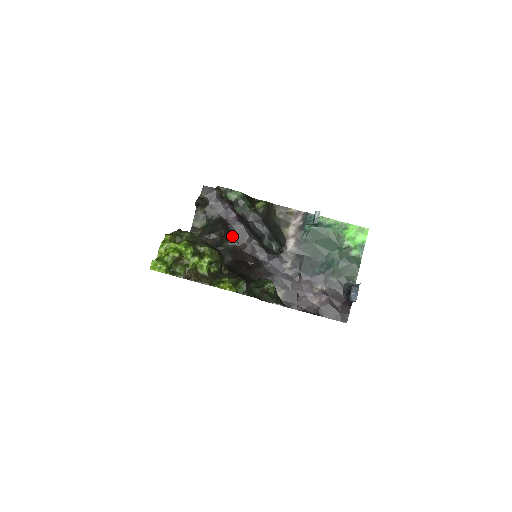
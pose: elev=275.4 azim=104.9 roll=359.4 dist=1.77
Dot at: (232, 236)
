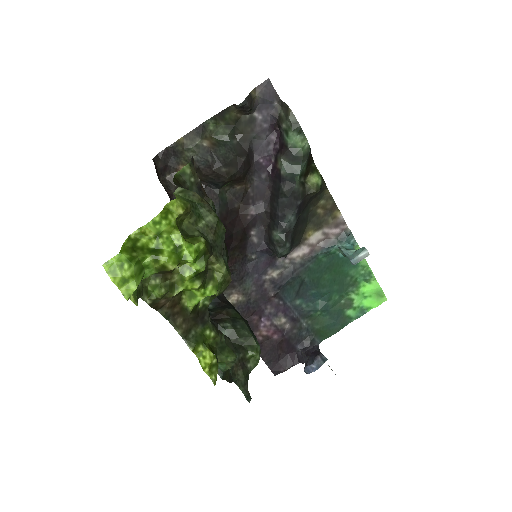
Dot at: (243, 185)
